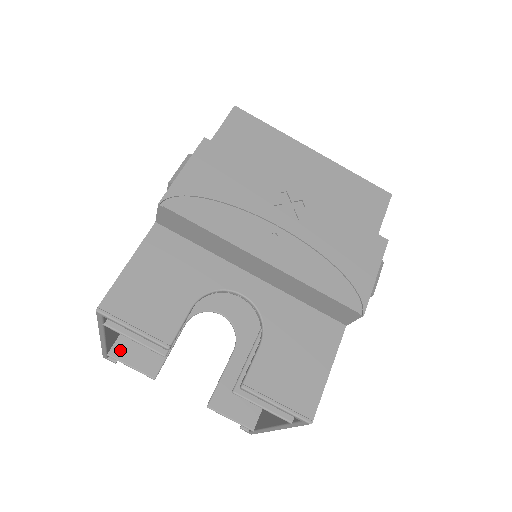
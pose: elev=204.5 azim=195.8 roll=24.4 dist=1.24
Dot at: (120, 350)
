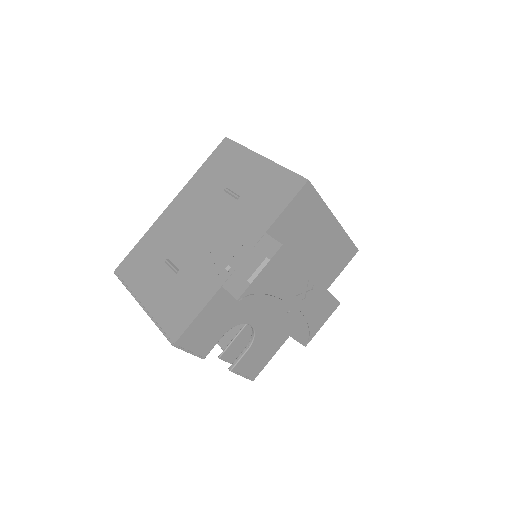
Dot at: occluded
